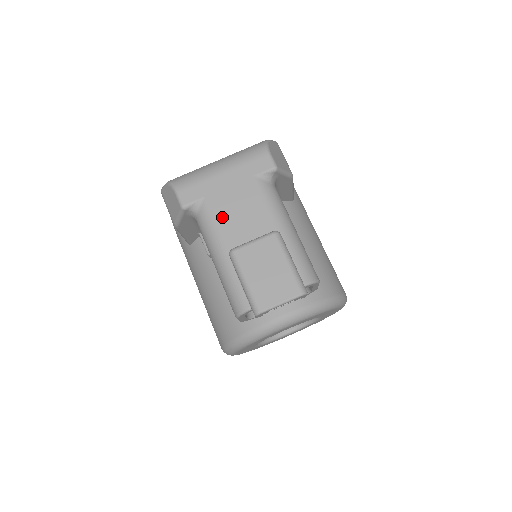
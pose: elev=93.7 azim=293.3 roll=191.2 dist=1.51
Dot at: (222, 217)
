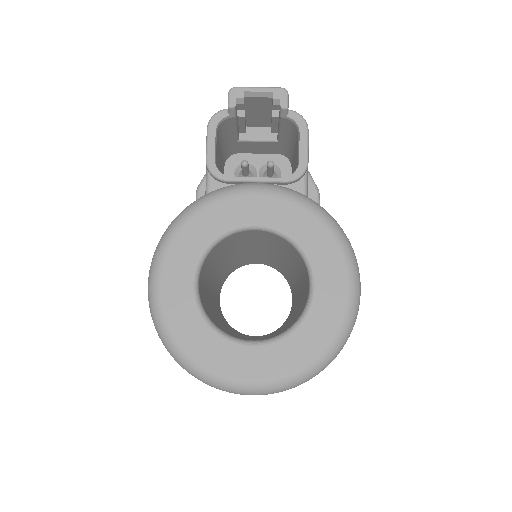
Dot at: occluded
